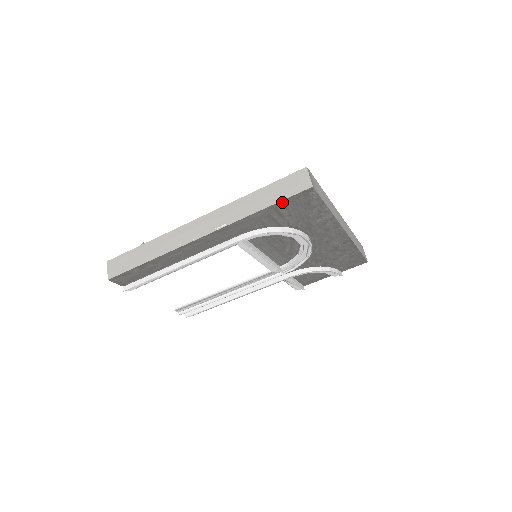
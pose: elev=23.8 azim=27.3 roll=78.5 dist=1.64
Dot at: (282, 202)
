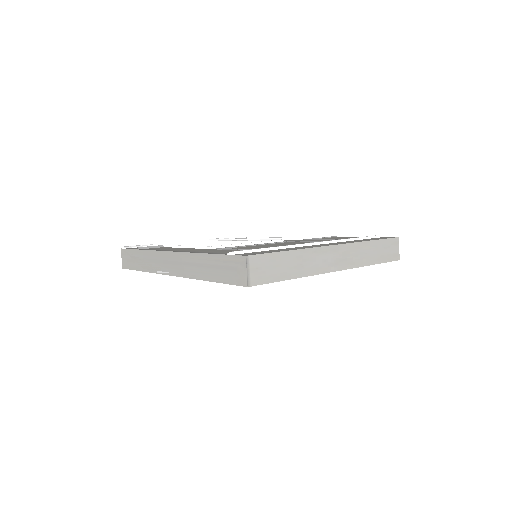
Dot at: (226, 283)
